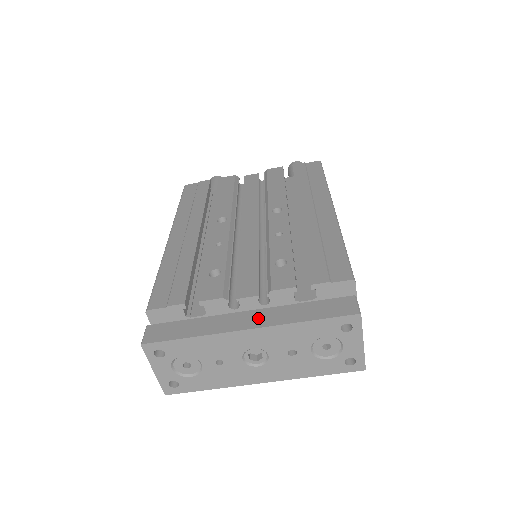
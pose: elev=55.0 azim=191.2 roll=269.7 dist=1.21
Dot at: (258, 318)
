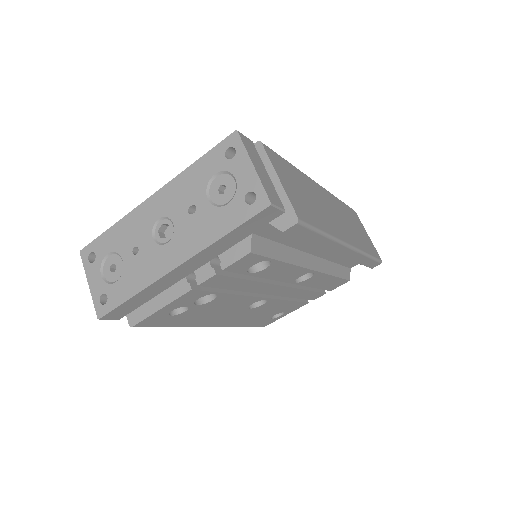
Dot at: occluded
